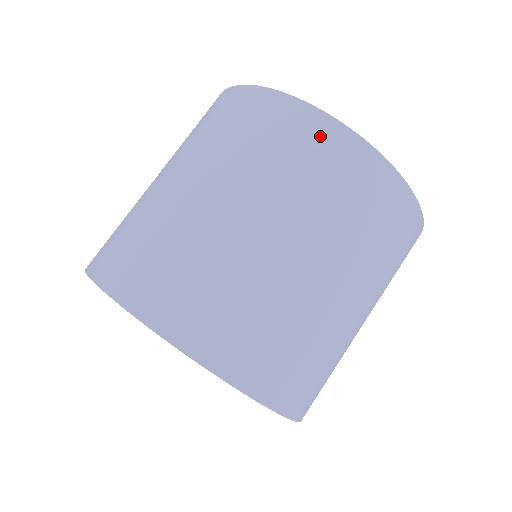
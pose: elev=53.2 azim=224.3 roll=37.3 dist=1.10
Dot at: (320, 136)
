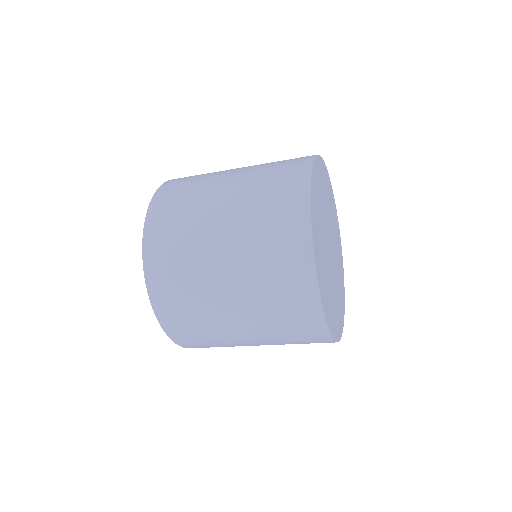
Dot at: (296, 245)
